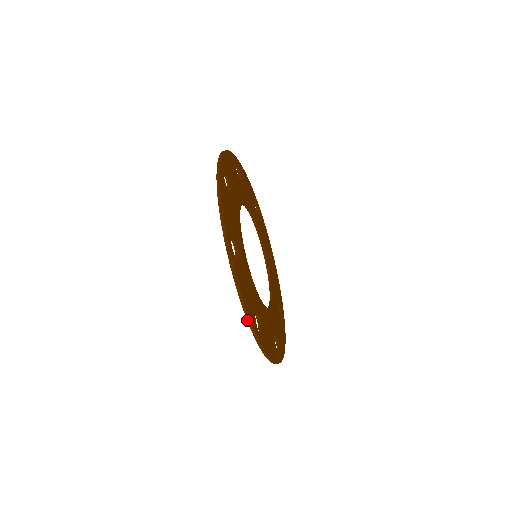
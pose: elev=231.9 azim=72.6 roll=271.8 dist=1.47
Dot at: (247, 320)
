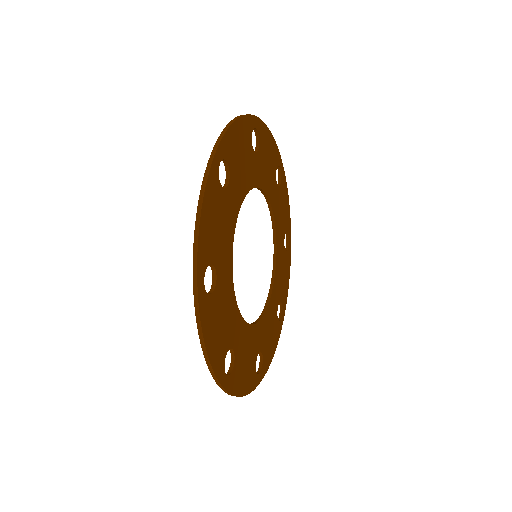
Dot at: (209, 370)
